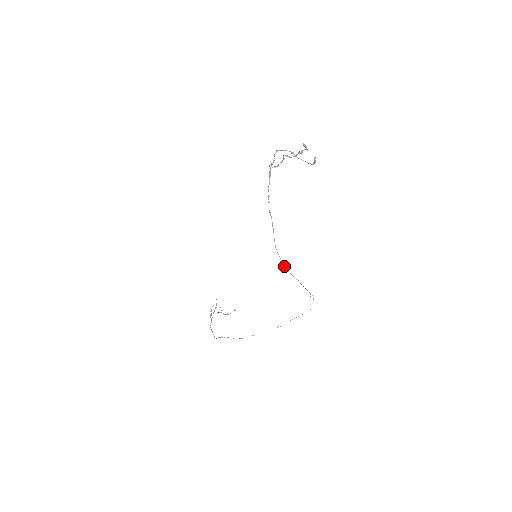
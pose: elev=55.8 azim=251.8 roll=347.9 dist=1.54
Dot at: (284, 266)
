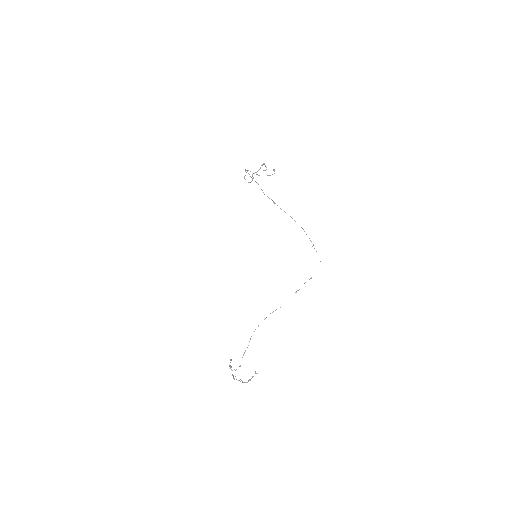
Dot at: occluded
